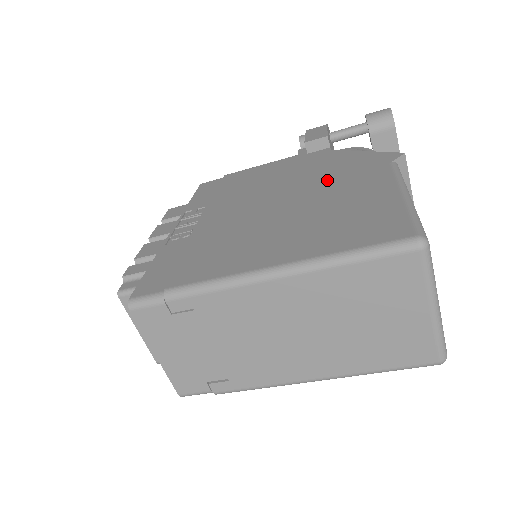
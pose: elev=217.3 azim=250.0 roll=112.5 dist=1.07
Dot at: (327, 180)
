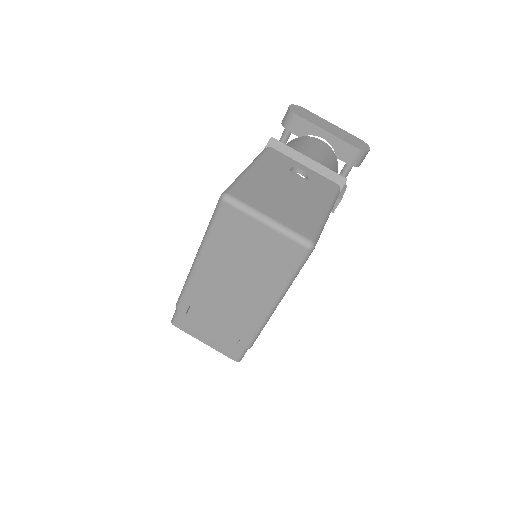
Dot at: occluded
